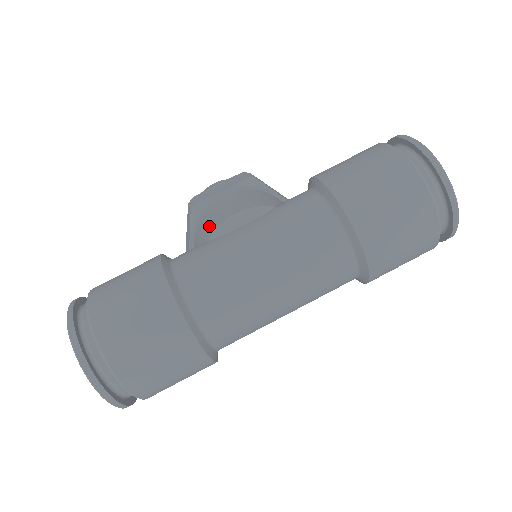
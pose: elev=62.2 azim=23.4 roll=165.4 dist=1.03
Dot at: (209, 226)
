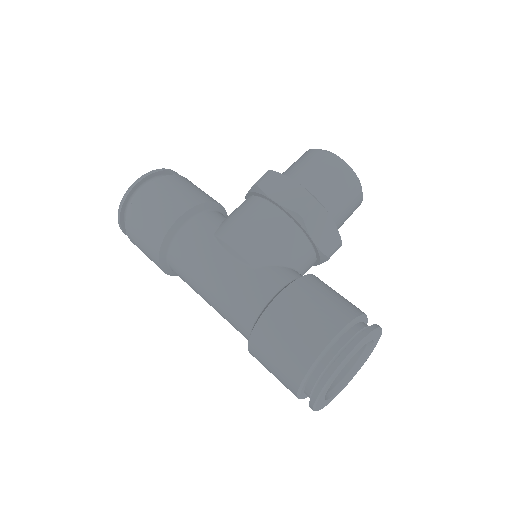
Dot at: (230, 222)
